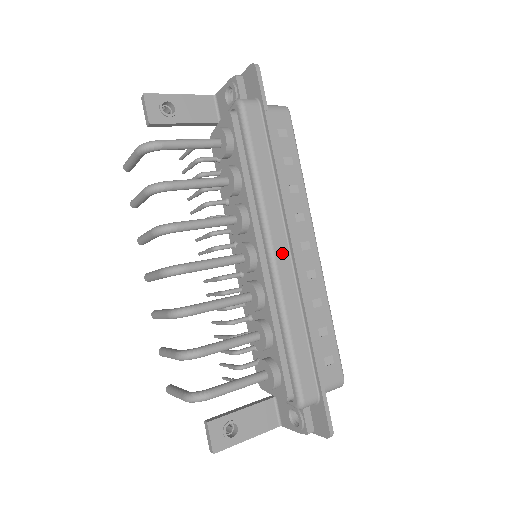
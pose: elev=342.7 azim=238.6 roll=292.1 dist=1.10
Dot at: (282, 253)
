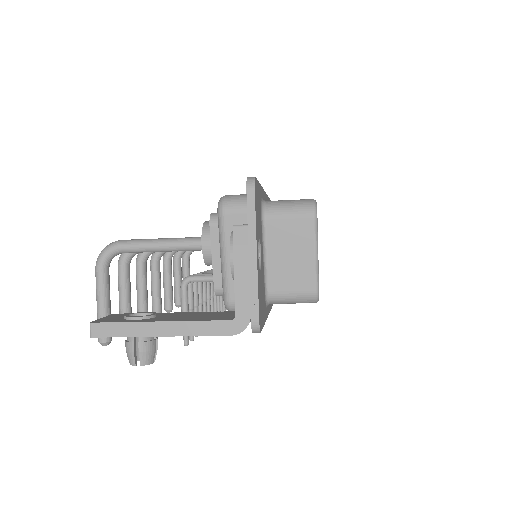
Dot at: occluded
